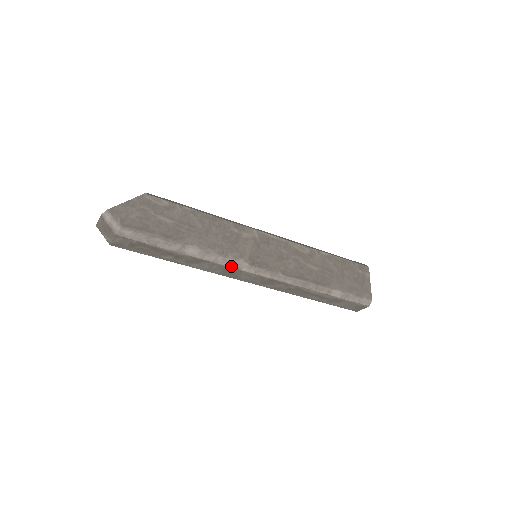
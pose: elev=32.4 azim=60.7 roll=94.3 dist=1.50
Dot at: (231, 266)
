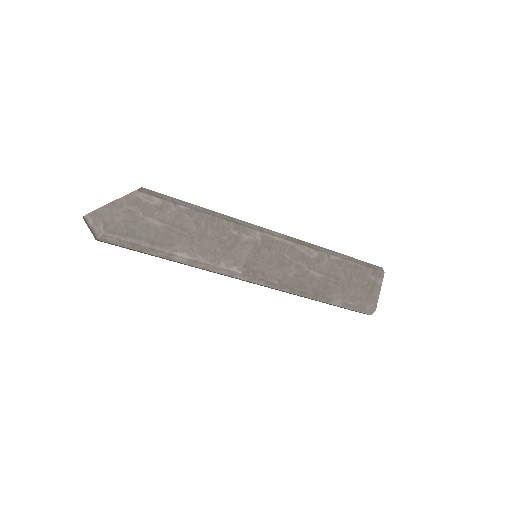
Dot at: (222, 273)
